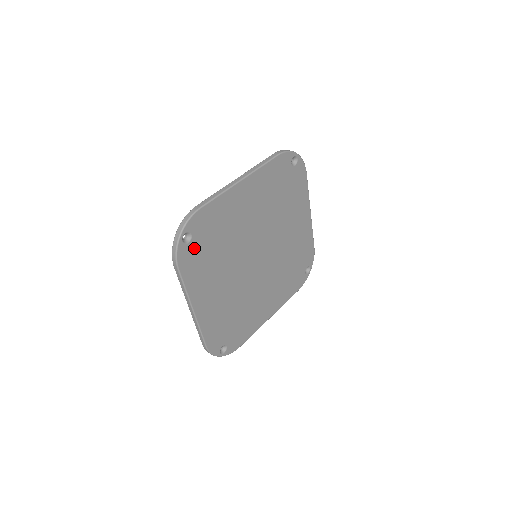
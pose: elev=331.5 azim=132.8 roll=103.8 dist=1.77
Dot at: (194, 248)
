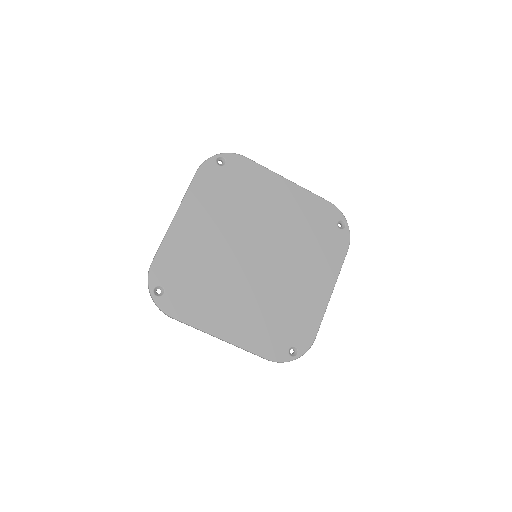
Dot at: (219, 174)
